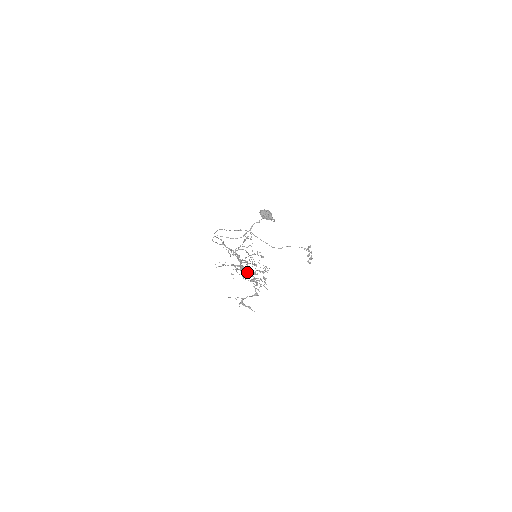
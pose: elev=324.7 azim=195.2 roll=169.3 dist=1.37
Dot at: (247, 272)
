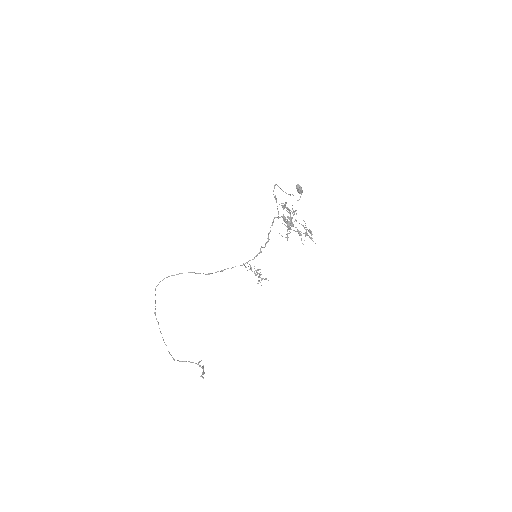
Dot at: (290, 227)
